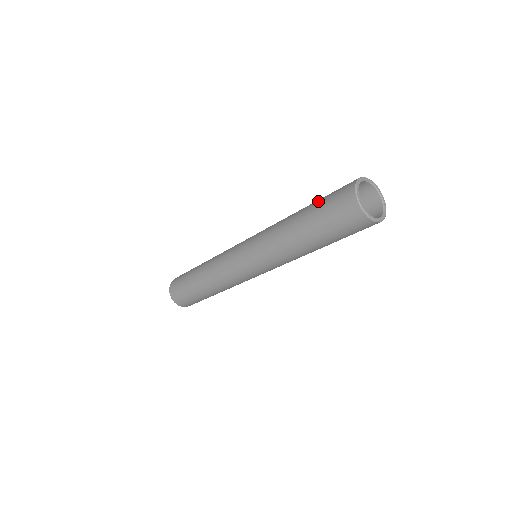
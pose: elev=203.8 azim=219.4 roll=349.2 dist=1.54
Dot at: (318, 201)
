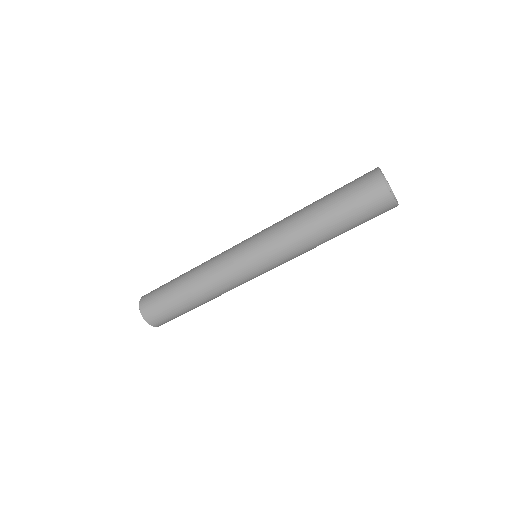
Dot at: (337, 191)
